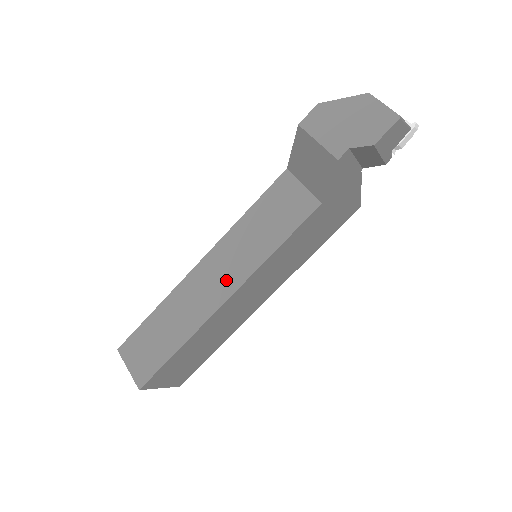
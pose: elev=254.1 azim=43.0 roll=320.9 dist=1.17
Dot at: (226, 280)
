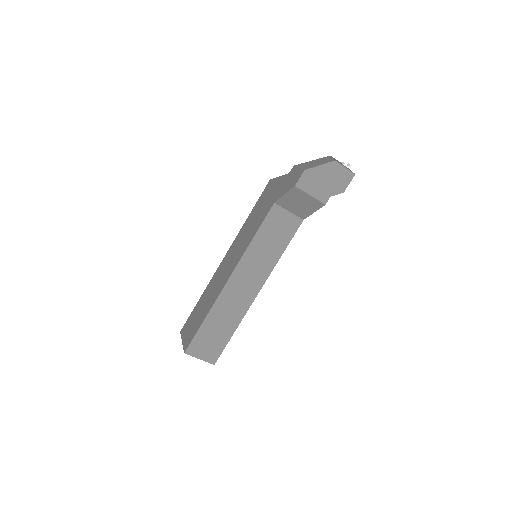
Dot at: (254, 282)
